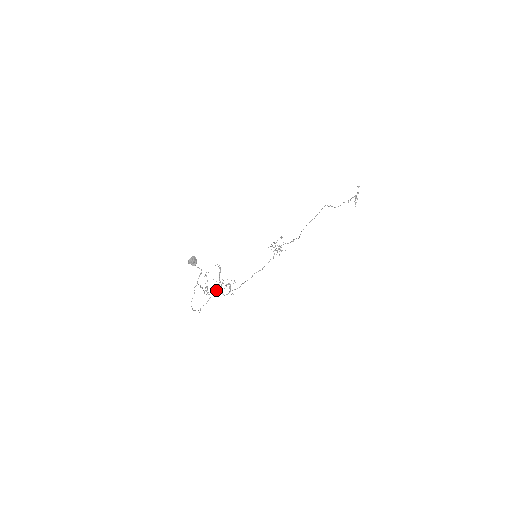
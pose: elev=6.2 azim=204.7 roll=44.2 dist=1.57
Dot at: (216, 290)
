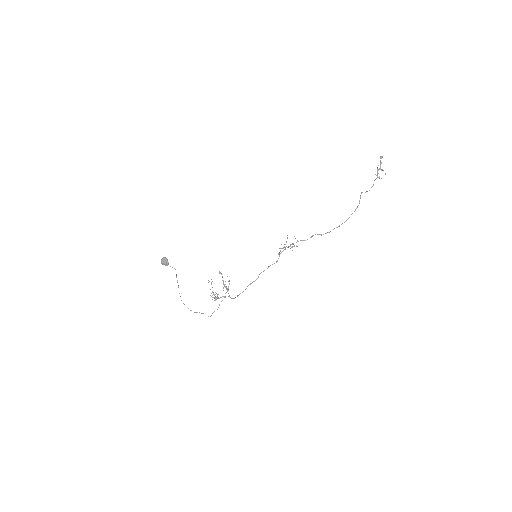
Dot at: occluded
